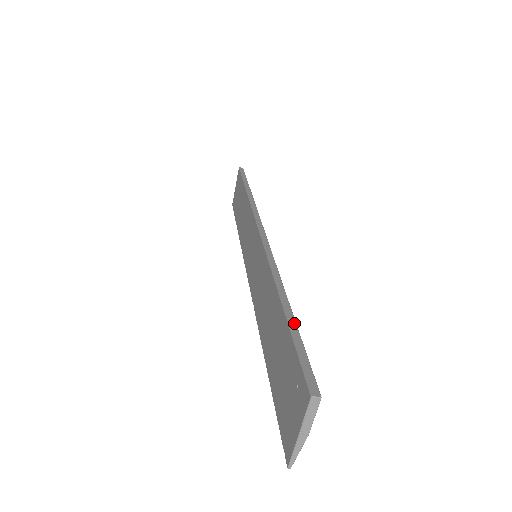
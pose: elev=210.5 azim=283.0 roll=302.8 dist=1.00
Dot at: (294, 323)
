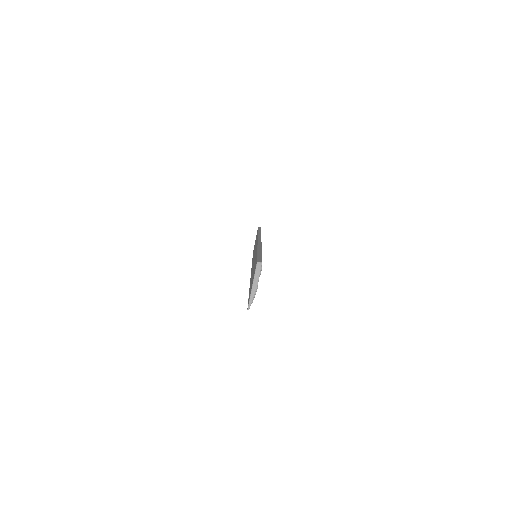
Dot at: (261, 253)
